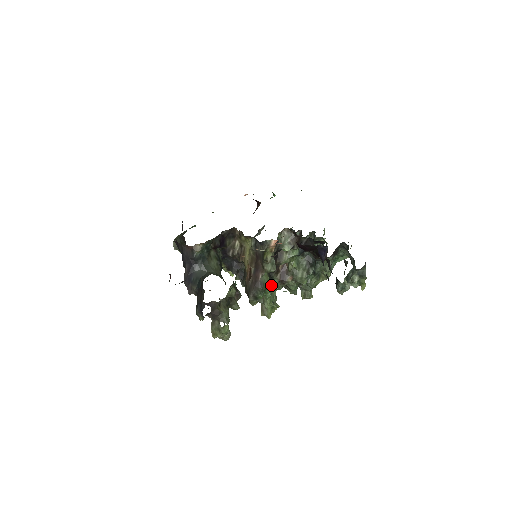
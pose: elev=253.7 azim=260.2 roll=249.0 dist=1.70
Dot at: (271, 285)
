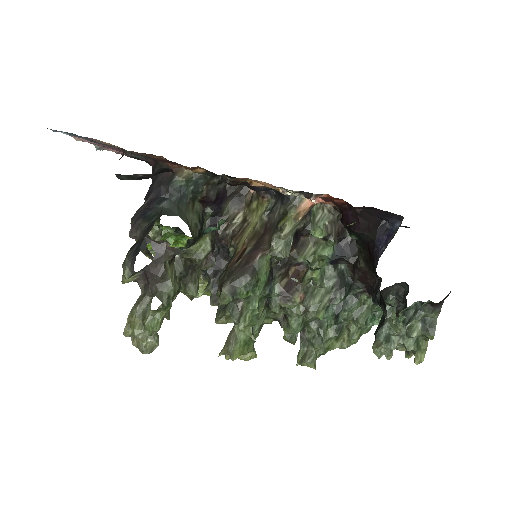
Dot at: (266, 290)
